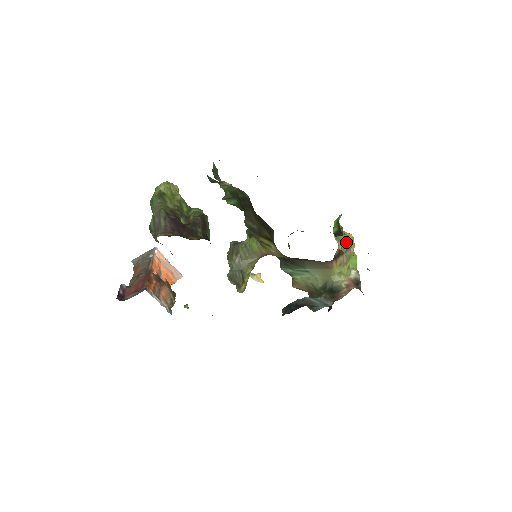
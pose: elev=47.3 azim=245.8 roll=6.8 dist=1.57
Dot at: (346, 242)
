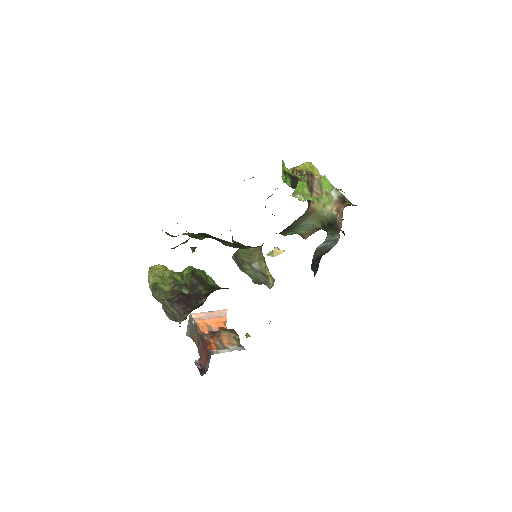
Dot at: (304, 187)
